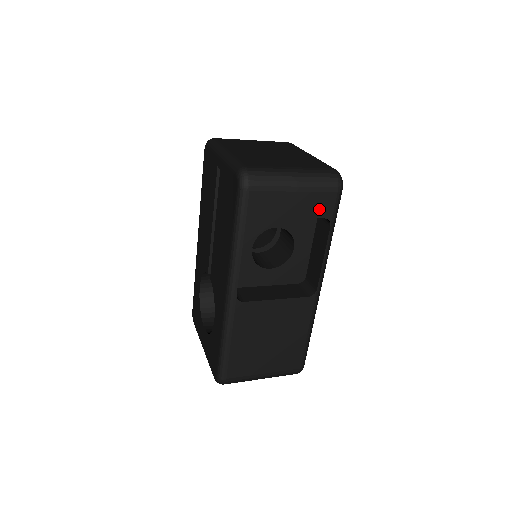
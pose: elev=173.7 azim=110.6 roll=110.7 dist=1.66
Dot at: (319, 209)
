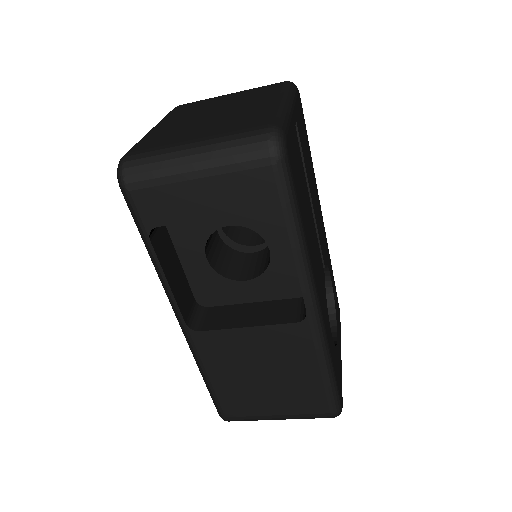
Dot at: (251, 197)
